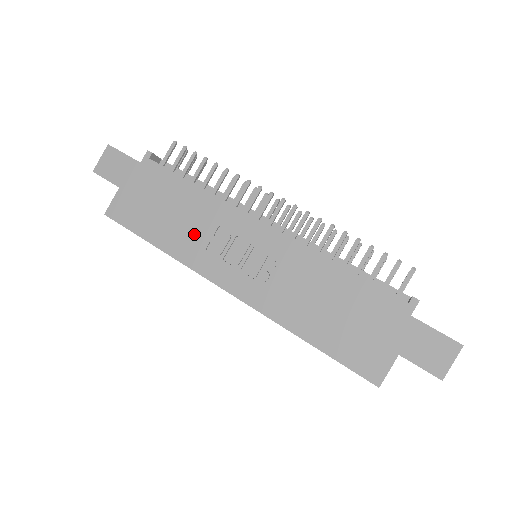
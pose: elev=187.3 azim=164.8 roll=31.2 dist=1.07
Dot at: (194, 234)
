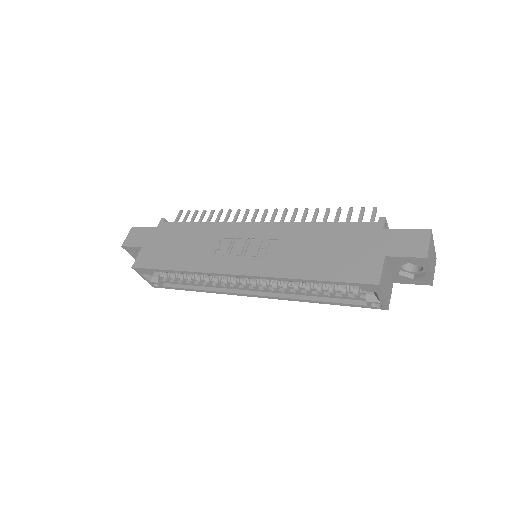
Dot at: (203, 250)
